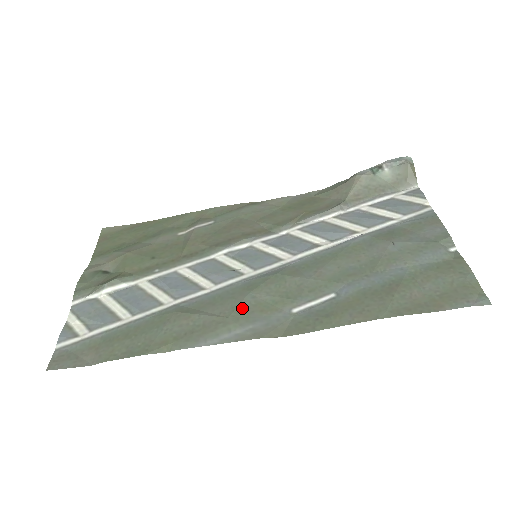
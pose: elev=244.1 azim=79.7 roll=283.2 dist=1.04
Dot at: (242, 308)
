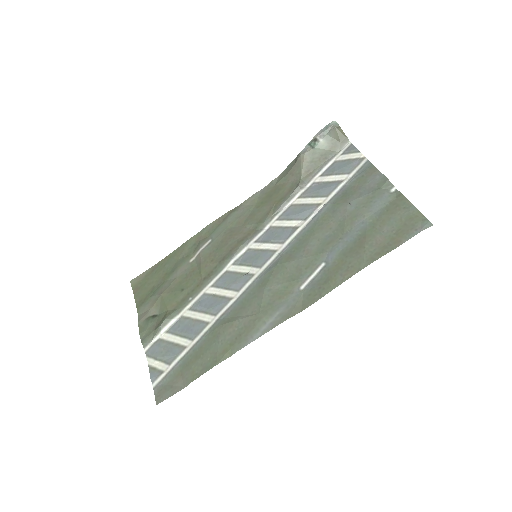
Dot at: (265, 302)
